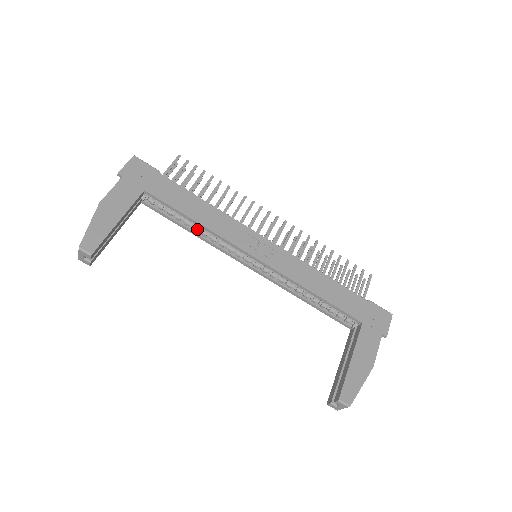
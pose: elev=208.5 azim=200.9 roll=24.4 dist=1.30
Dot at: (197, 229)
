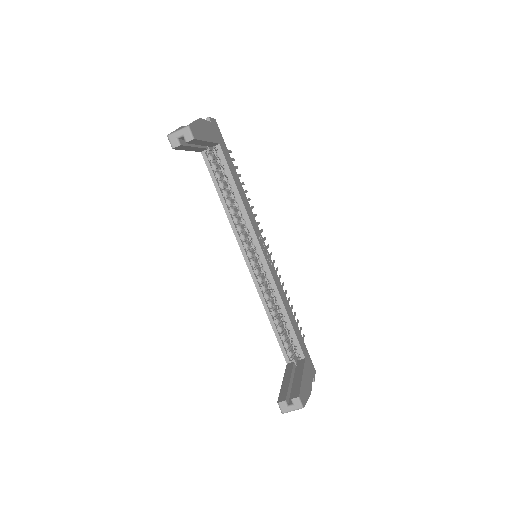
Dot at: (230, 203)
